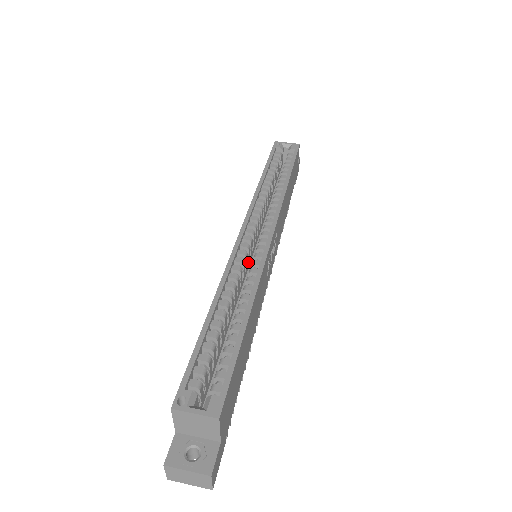
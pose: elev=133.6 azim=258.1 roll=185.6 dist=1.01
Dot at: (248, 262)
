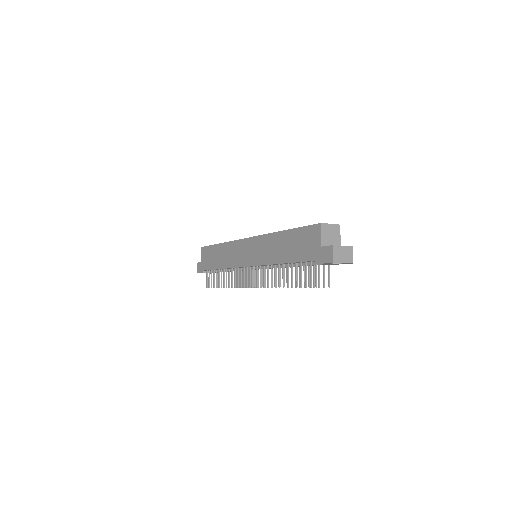
Dot at: occluded
